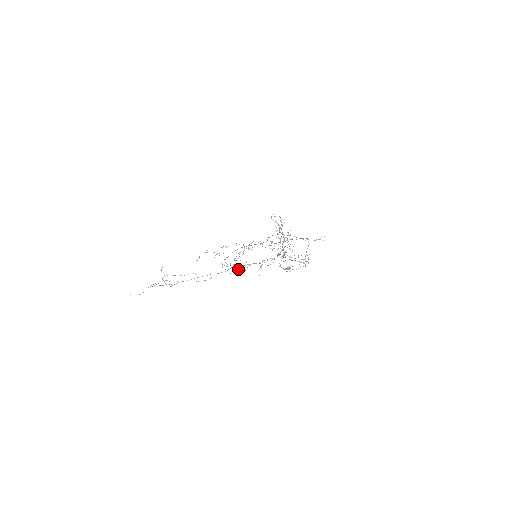
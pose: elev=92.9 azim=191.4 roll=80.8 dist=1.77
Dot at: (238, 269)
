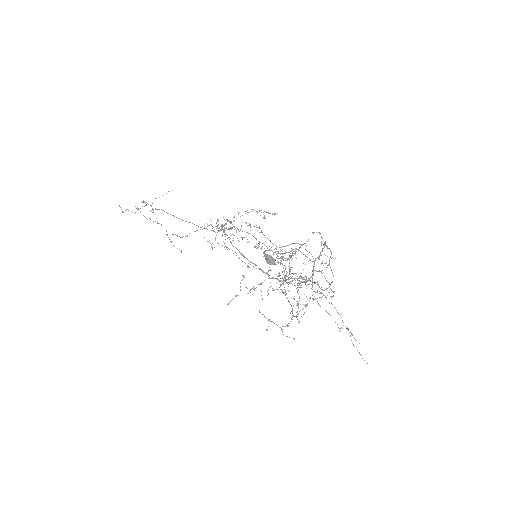
Dot at: occluded
